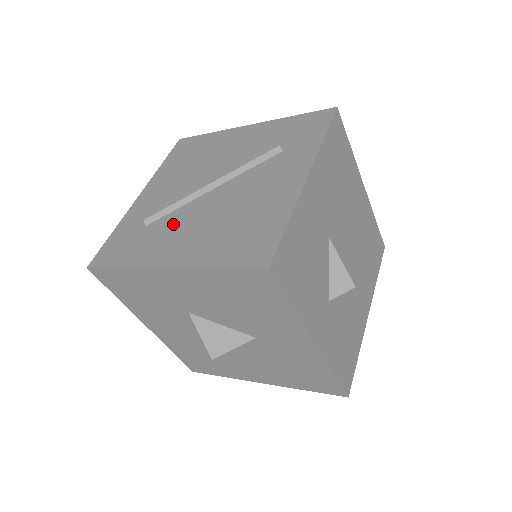
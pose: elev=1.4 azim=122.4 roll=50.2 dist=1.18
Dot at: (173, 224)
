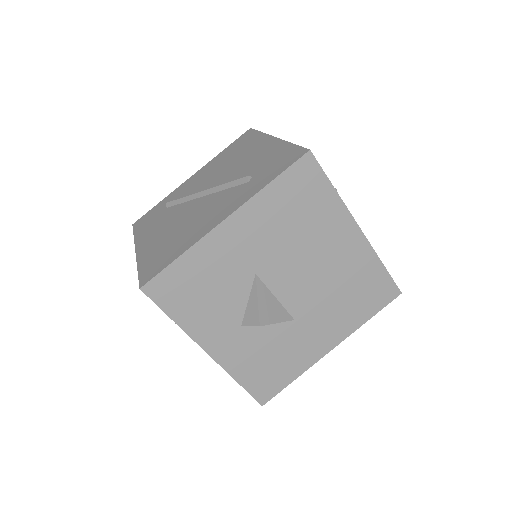
Dot at: (169, 216)
